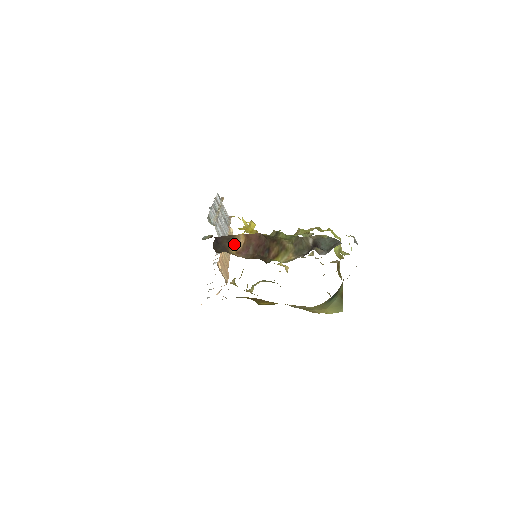
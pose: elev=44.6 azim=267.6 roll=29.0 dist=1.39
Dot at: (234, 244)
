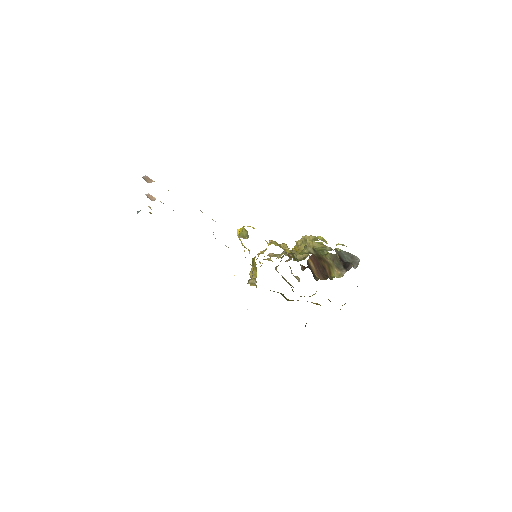
Dot at: (313, 269)
